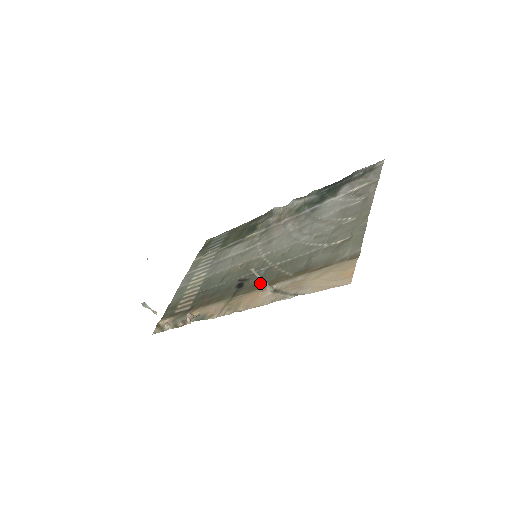
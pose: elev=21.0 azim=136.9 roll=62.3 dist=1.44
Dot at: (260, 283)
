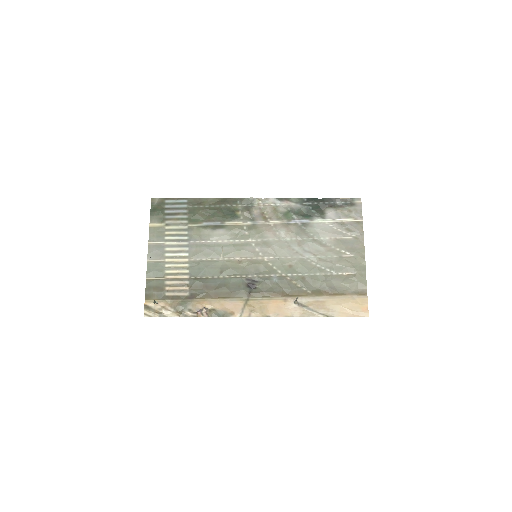
Dot at: (278, 291)
